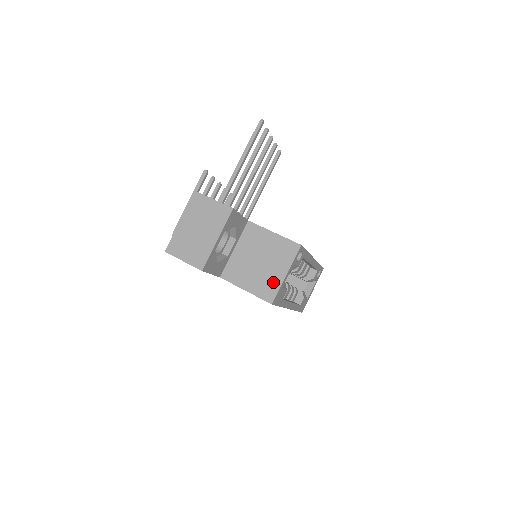
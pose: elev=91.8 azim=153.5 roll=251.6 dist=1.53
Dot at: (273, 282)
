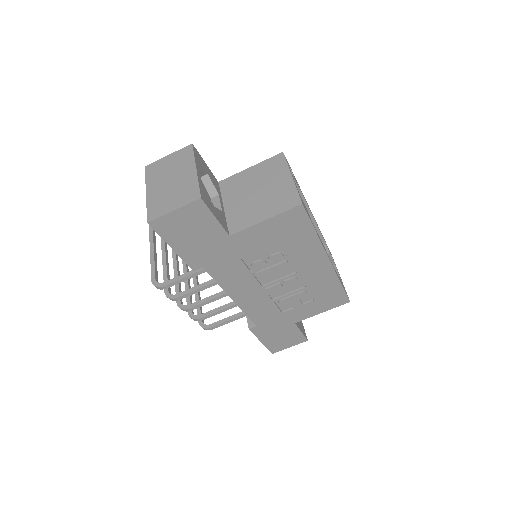
Dot at: (285, 191)
